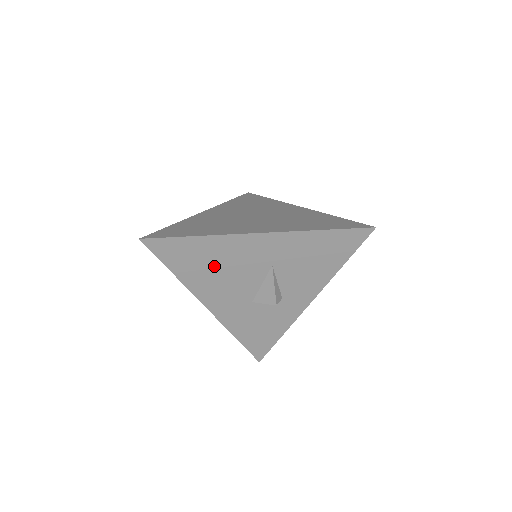
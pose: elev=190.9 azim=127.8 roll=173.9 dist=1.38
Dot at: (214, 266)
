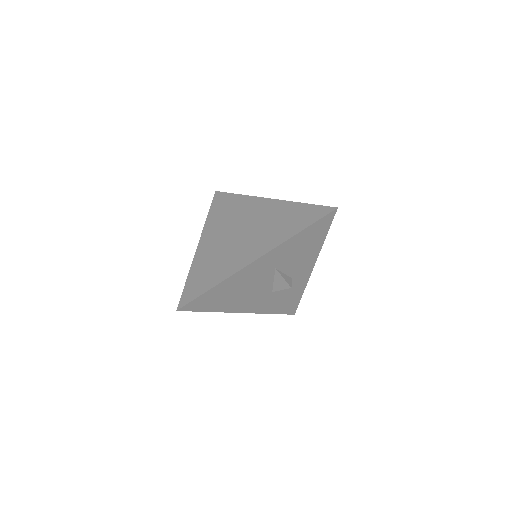
Dot at: (235, 292)
